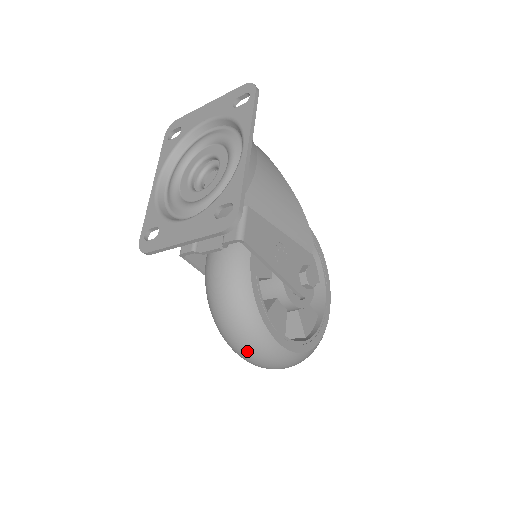
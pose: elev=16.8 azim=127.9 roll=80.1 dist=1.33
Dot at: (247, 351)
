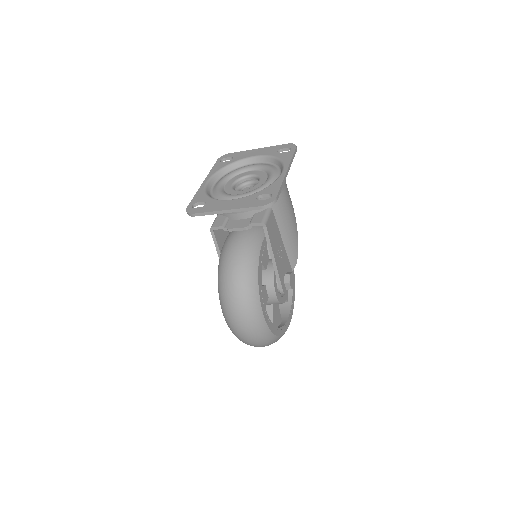
Dot at: (238, 307)
